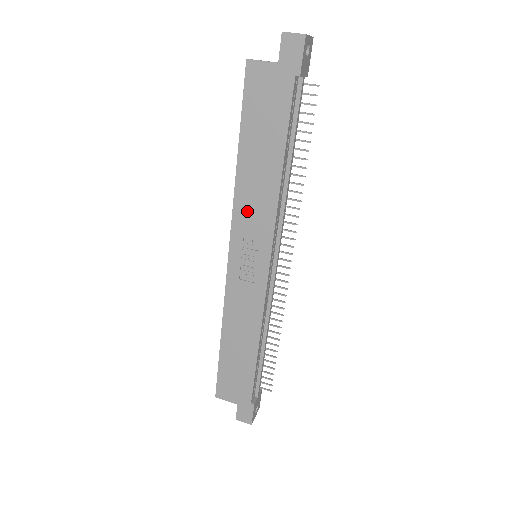
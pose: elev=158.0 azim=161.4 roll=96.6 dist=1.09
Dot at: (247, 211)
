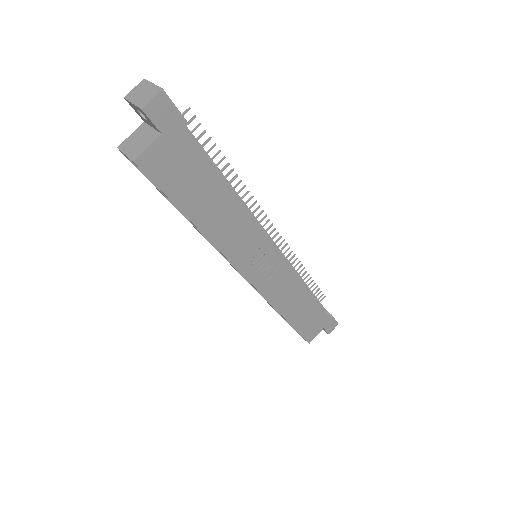
Dot at: (235, 244)
